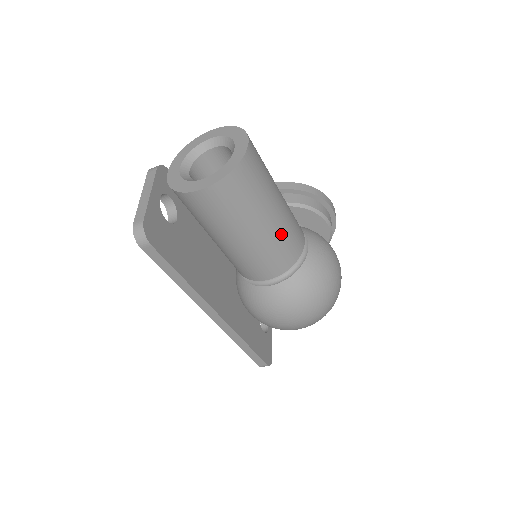
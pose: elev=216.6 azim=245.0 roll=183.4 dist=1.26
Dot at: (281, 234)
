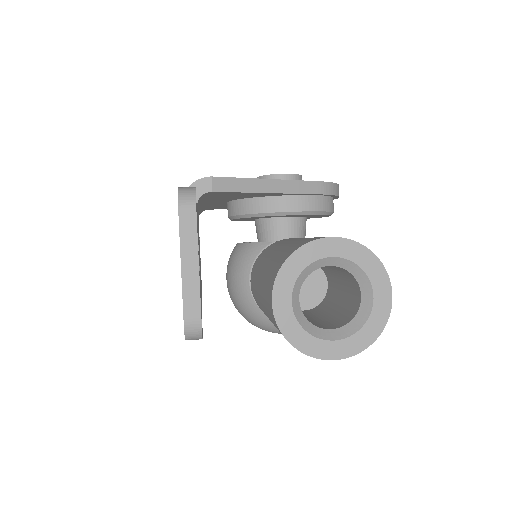
Dot at: occluded
